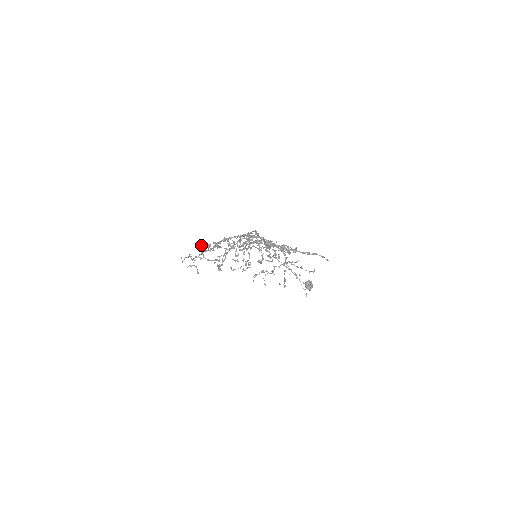
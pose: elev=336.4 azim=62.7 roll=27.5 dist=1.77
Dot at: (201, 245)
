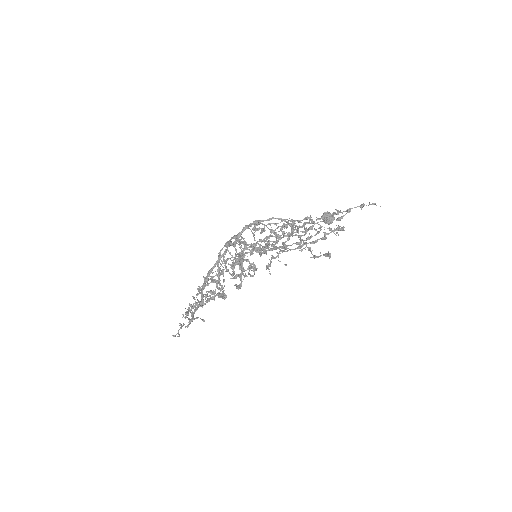
Dot at: occluded
